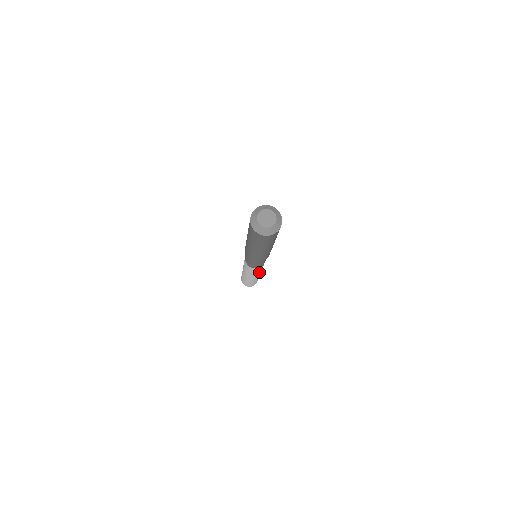
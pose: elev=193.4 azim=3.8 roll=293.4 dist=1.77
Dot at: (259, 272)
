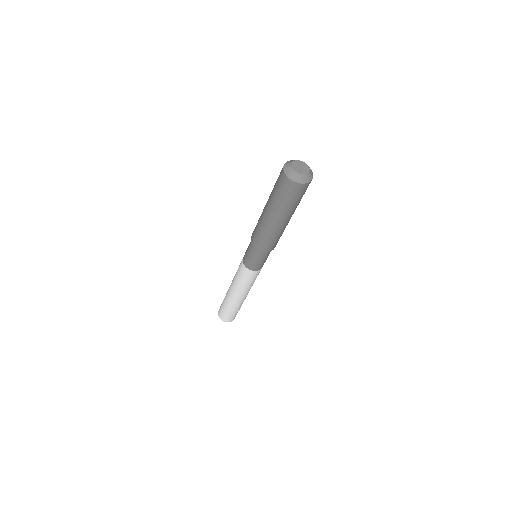
Dot at: (248, 287)
